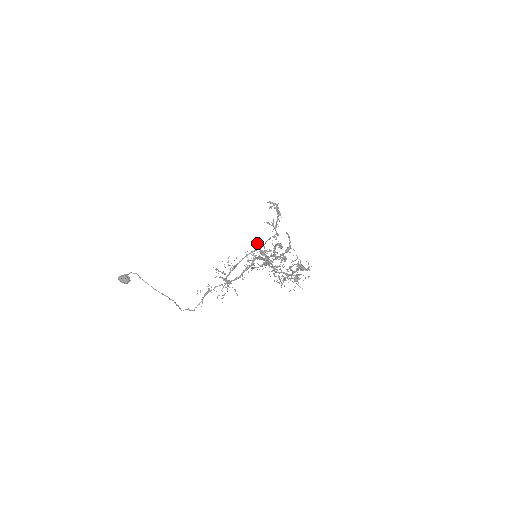
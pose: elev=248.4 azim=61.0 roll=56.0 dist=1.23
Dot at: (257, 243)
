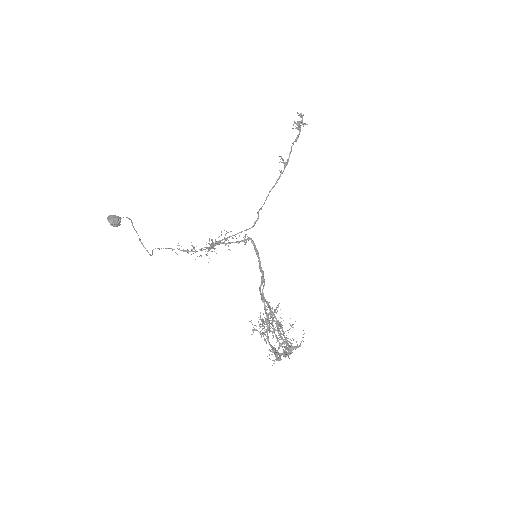
Dot at: occluded
